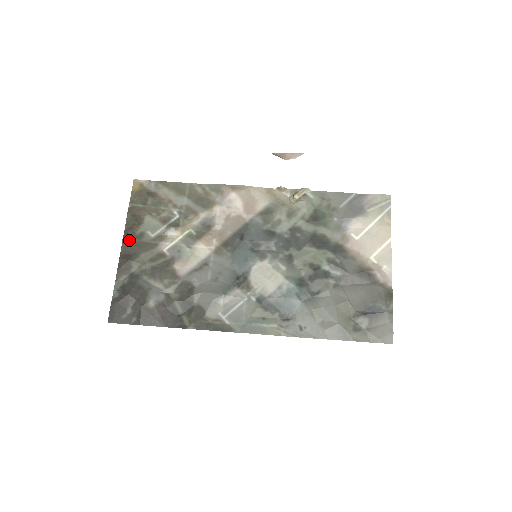
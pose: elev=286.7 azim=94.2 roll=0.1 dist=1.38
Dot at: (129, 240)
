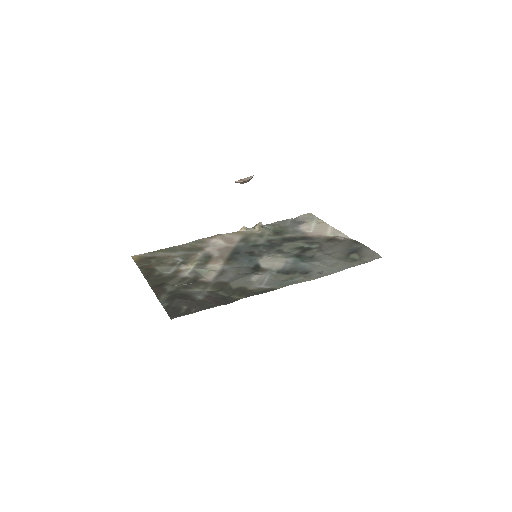
Dot at: (152, 279)
